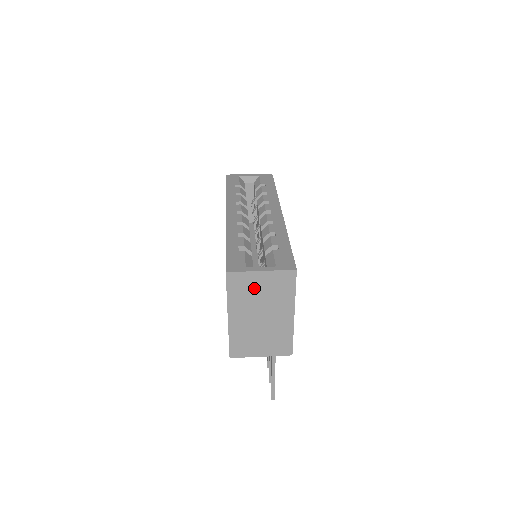
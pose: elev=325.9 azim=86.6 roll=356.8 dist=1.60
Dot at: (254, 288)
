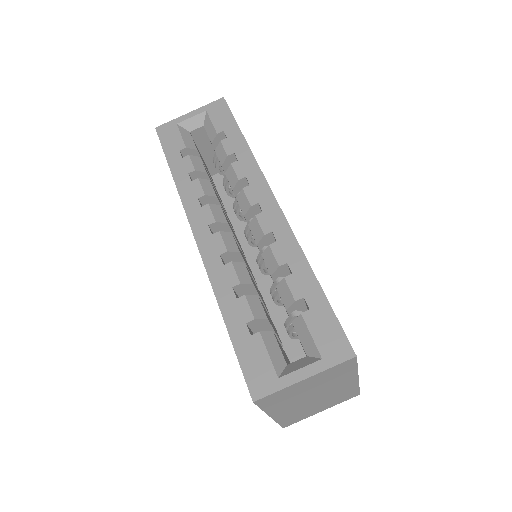
Dot at: (298, 391)
